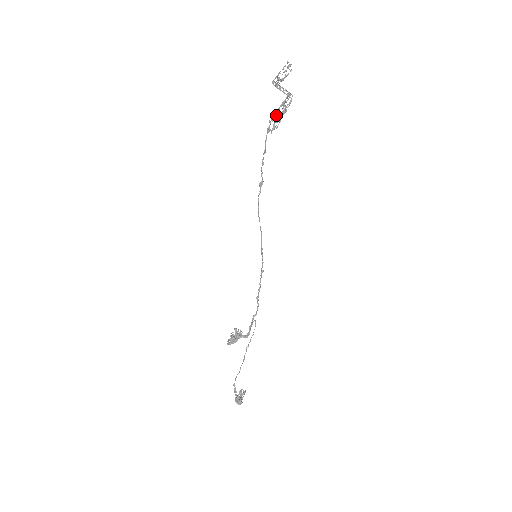
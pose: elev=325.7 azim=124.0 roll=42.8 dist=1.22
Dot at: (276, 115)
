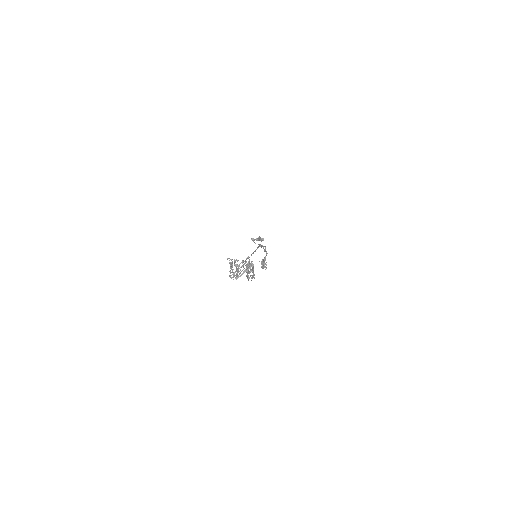
Dot at: (252, 277)
